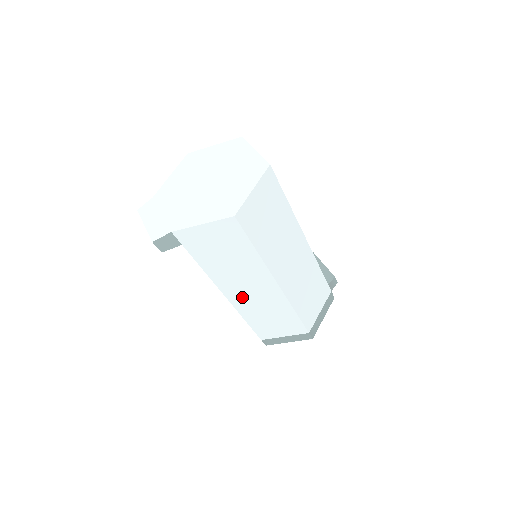
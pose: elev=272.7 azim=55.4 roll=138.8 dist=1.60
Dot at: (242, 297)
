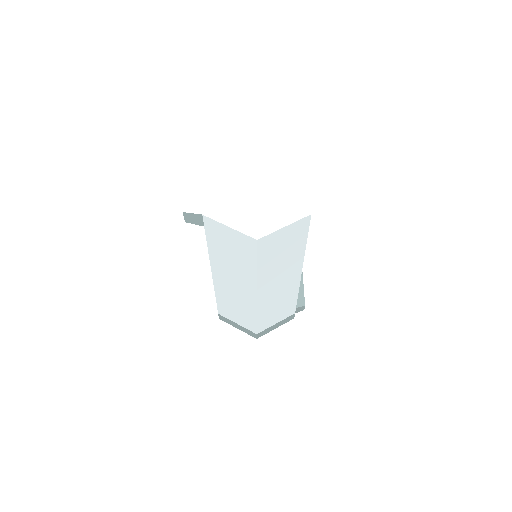
Dot at: (224, 283)
